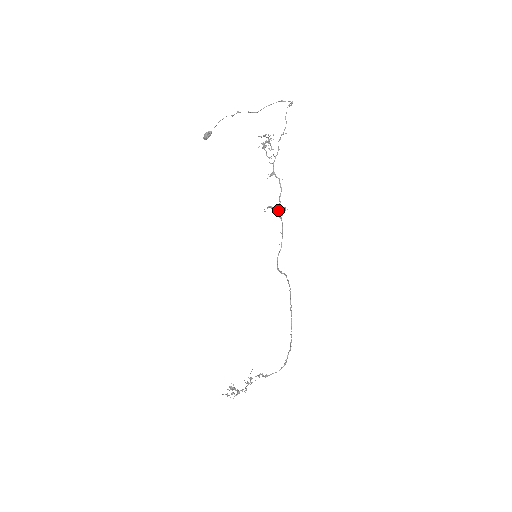
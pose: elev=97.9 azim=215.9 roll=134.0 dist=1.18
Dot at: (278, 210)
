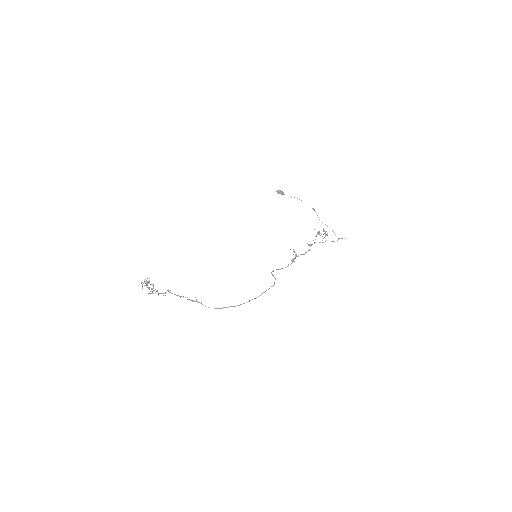
Dot at: occluded
